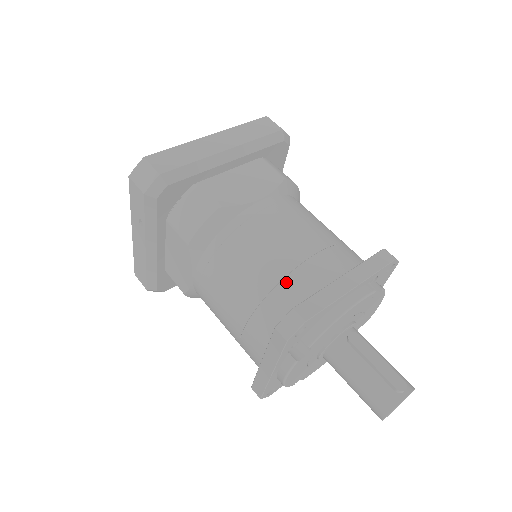
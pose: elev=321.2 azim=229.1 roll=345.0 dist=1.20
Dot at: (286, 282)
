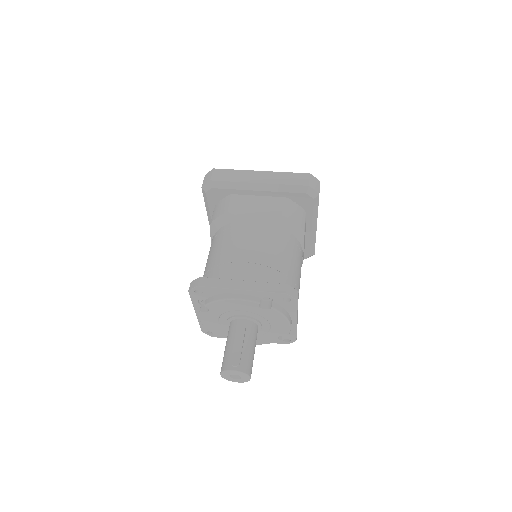
Dot at: (220, 267)
